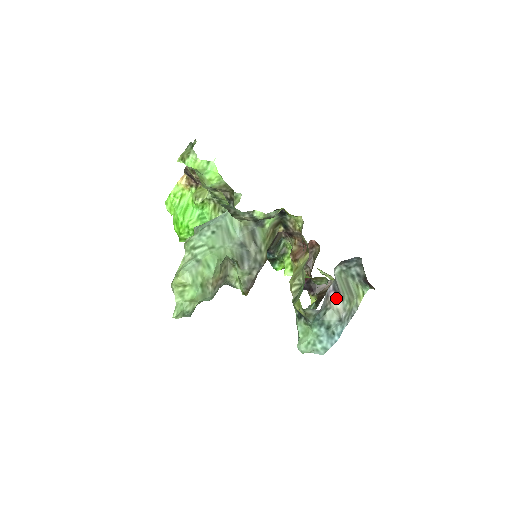
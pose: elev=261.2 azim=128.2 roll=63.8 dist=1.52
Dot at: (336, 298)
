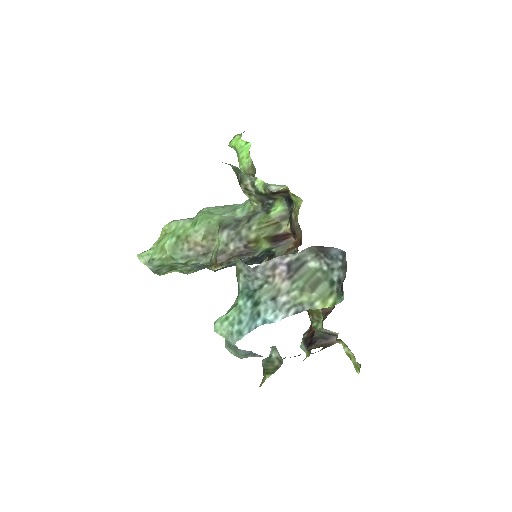
Dot at: (286, 277)
